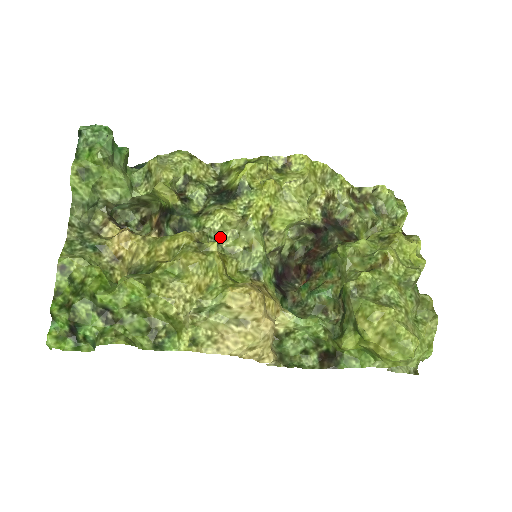
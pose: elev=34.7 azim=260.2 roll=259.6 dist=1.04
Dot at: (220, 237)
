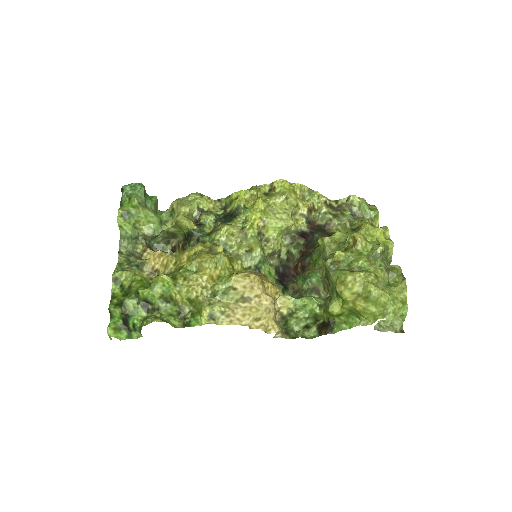
Dot at: (227, 246)
